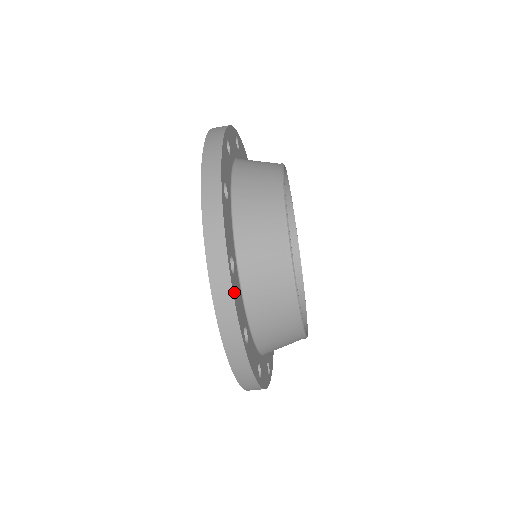
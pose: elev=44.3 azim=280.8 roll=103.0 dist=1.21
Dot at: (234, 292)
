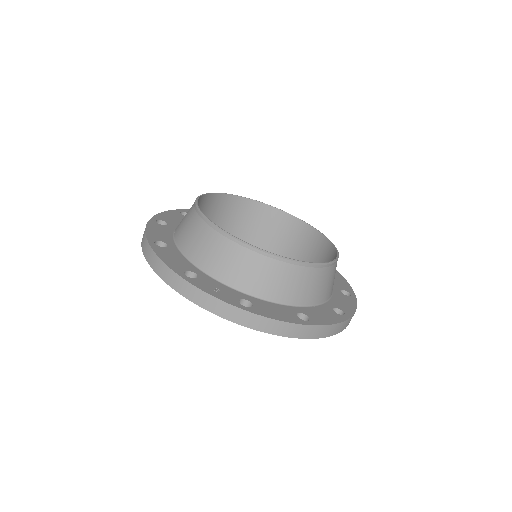
Dot at: (159, 252)
